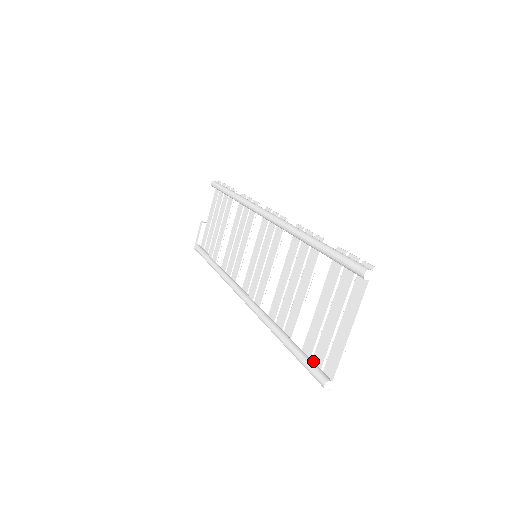
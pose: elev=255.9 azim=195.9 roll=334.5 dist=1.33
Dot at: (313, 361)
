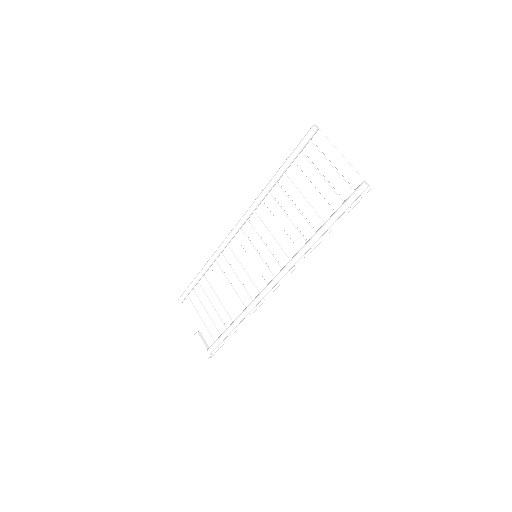
Dot at: occluded
